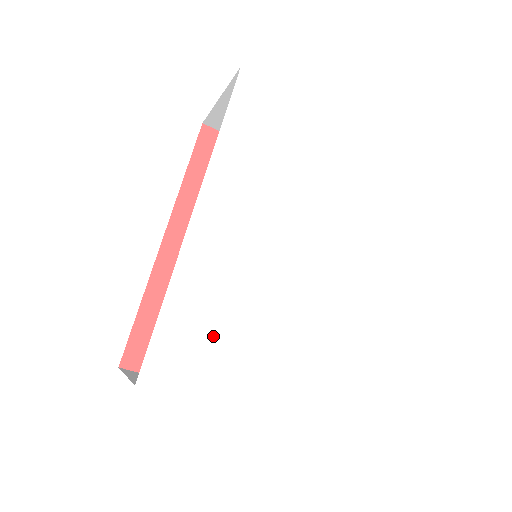
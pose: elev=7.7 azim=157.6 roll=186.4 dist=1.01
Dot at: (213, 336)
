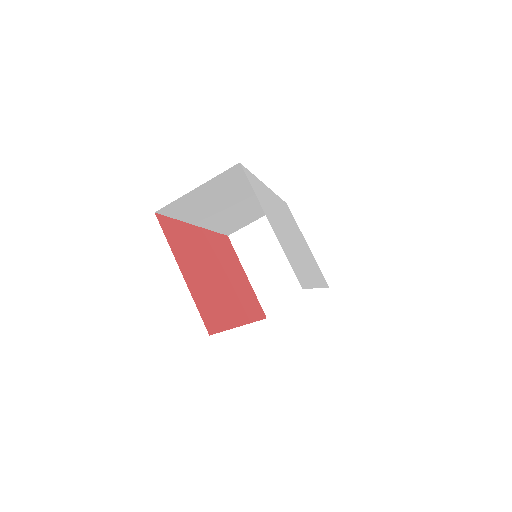
Dot at: (267, 203)
